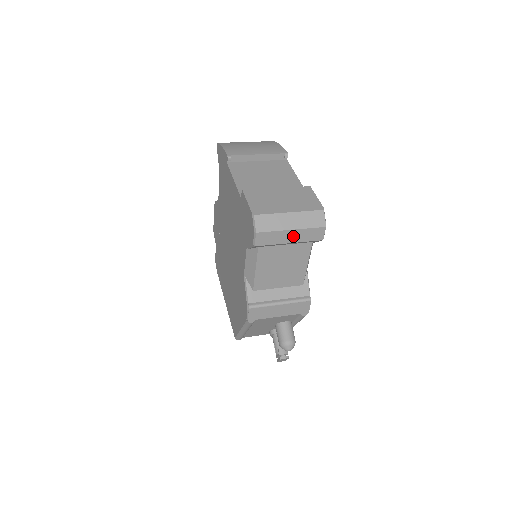
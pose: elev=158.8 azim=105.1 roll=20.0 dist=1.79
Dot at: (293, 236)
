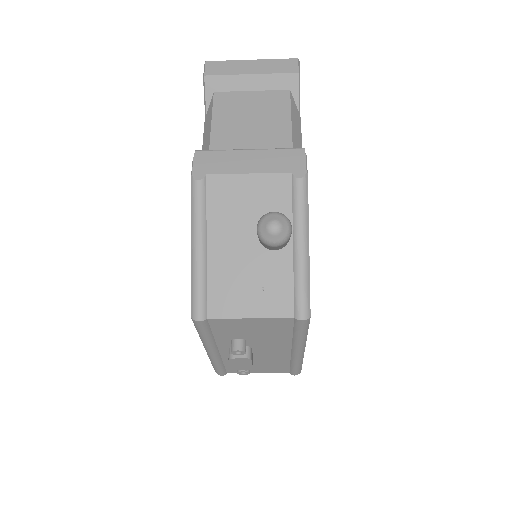
Dot at: (255, 67)
